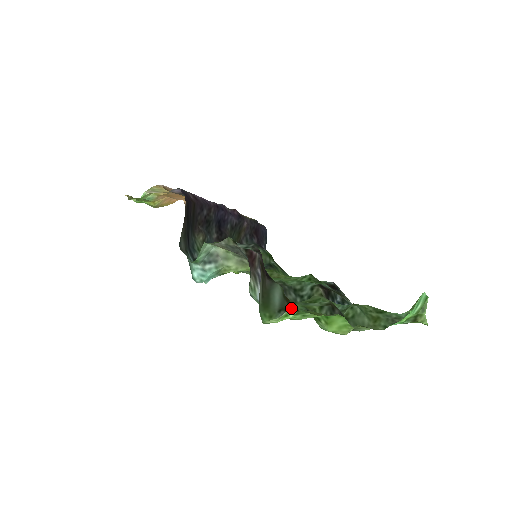
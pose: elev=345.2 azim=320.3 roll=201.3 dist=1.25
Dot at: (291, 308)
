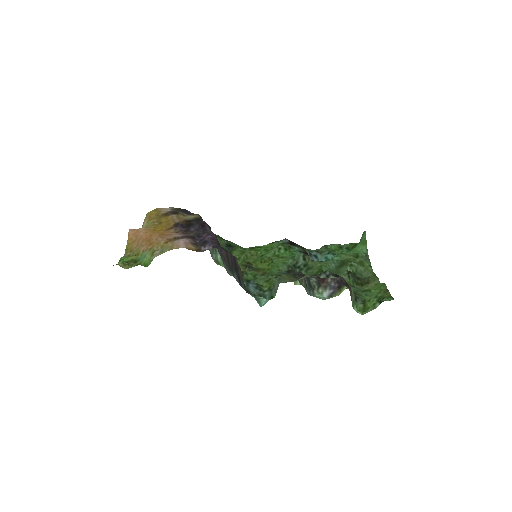
Dot at: (356, 294)
